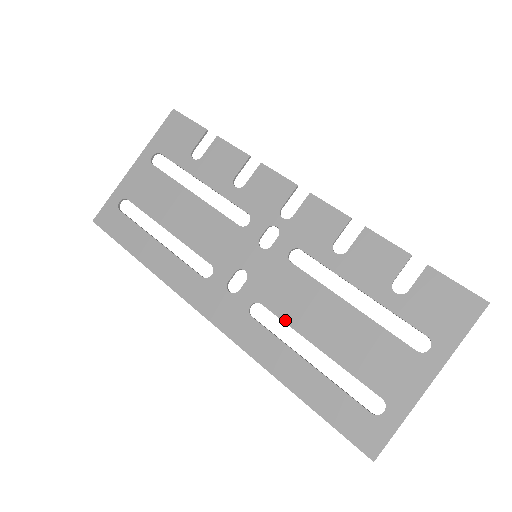
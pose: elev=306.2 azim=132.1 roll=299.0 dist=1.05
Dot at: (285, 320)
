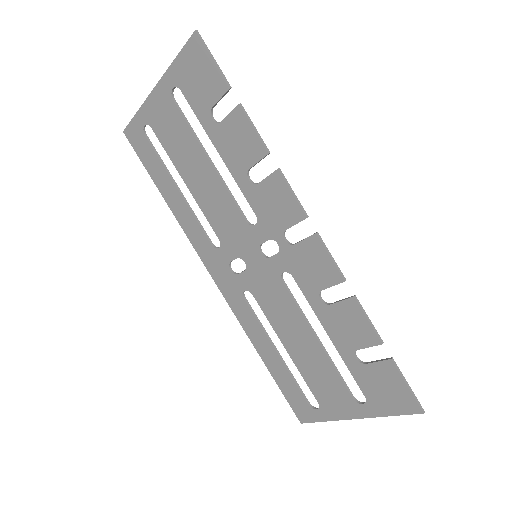
Dot at: (267, 317)
